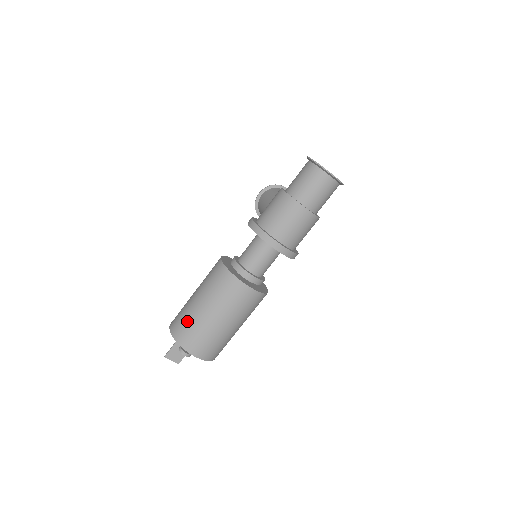
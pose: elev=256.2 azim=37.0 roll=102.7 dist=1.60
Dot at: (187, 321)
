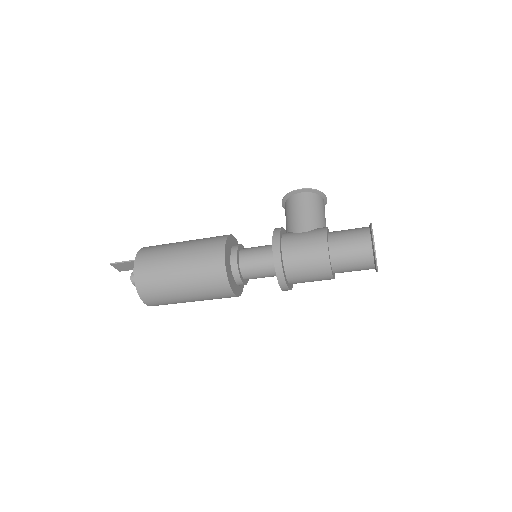
Dot at: (157, 280)
